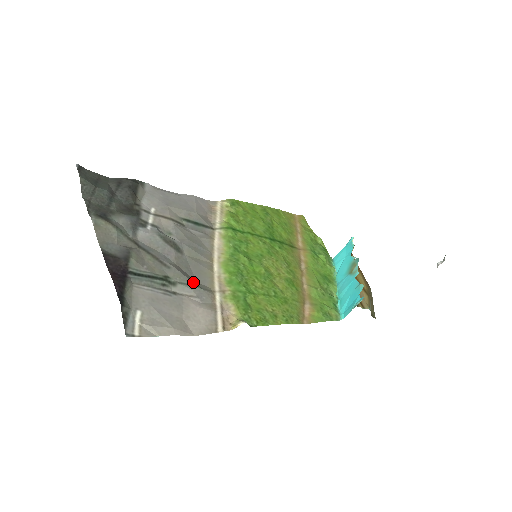
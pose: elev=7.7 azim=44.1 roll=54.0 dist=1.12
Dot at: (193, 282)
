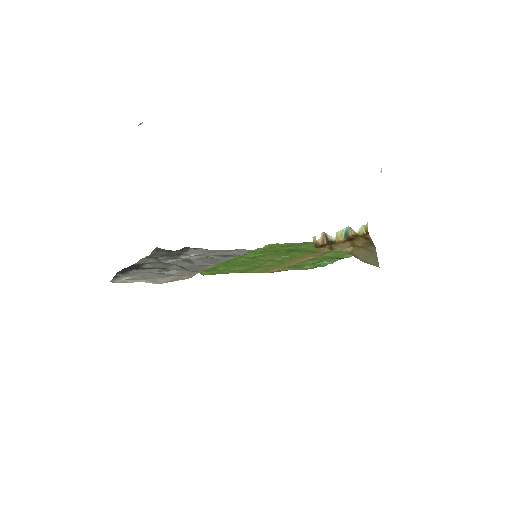
Dot at: (184, 269)
